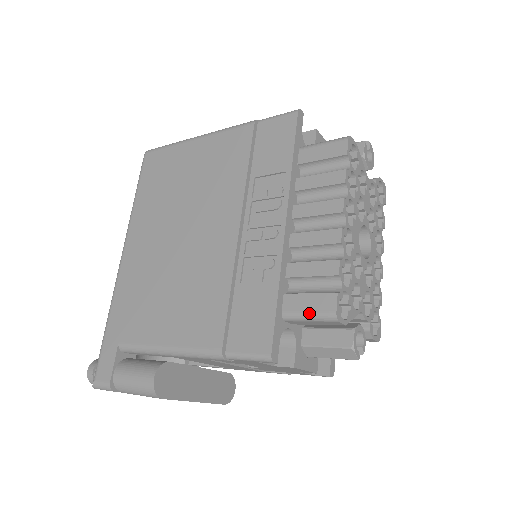
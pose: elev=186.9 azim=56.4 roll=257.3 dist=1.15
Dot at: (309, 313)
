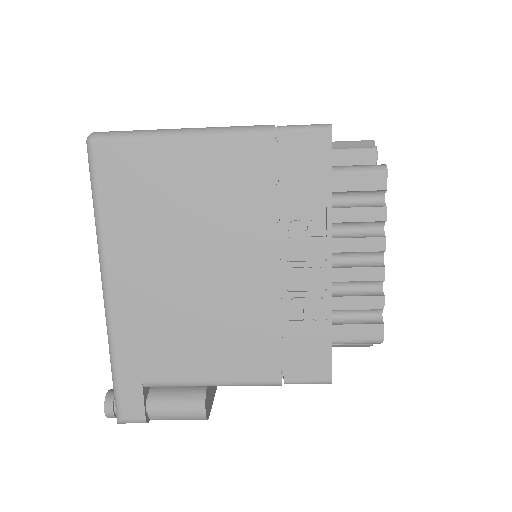
Dot at: (358, 341)
